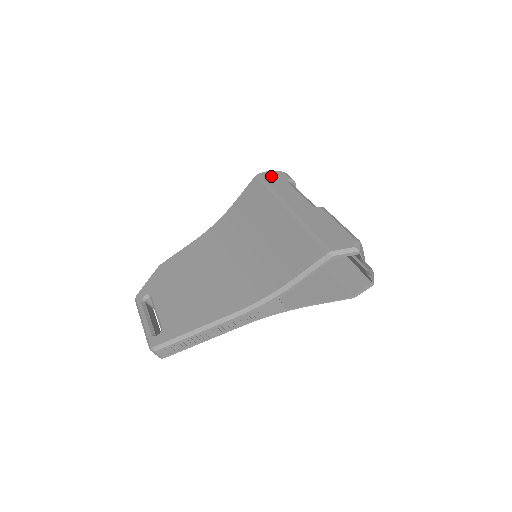
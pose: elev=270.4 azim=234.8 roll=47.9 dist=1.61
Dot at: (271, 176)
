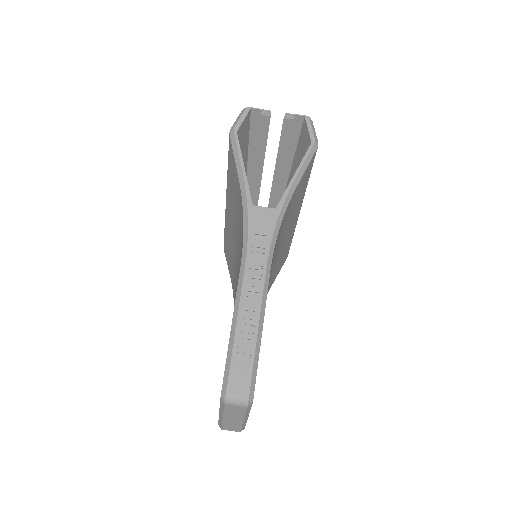
Dot at: occluded
